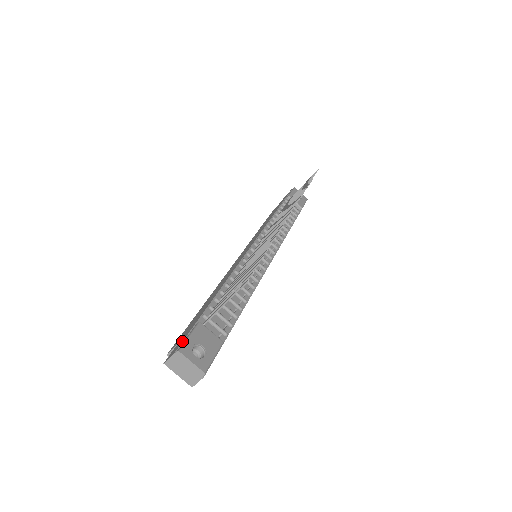
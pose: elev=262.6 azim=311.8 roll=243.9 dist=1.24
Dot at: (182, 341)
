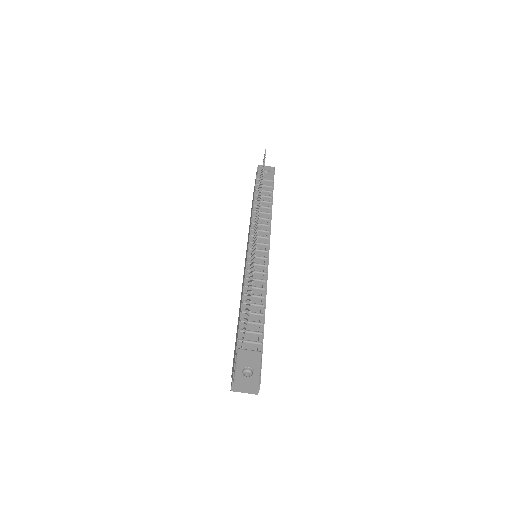
Dot at: (233, 371)
